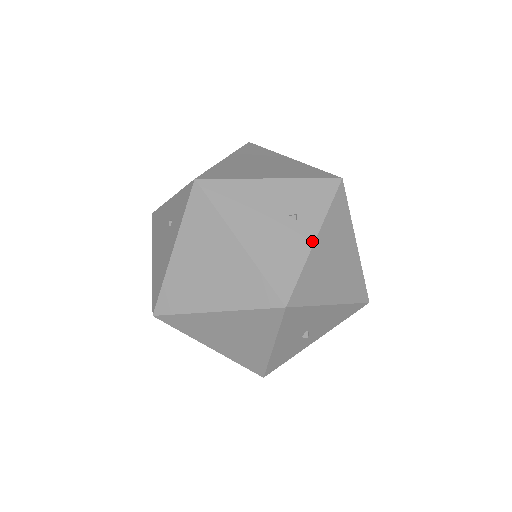
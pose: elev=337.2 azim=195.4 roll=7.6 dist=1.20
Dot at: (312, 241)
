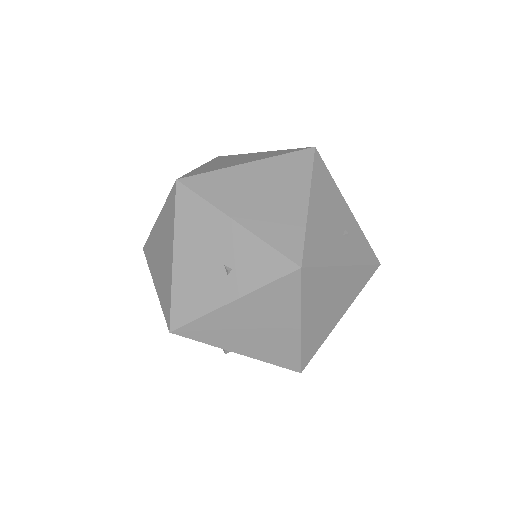
Dot at: (227, 301)
